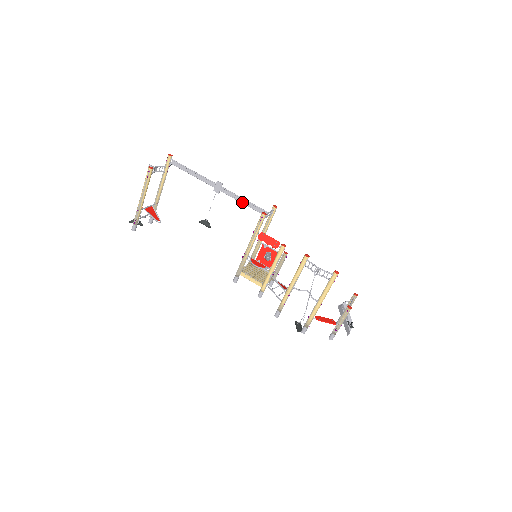
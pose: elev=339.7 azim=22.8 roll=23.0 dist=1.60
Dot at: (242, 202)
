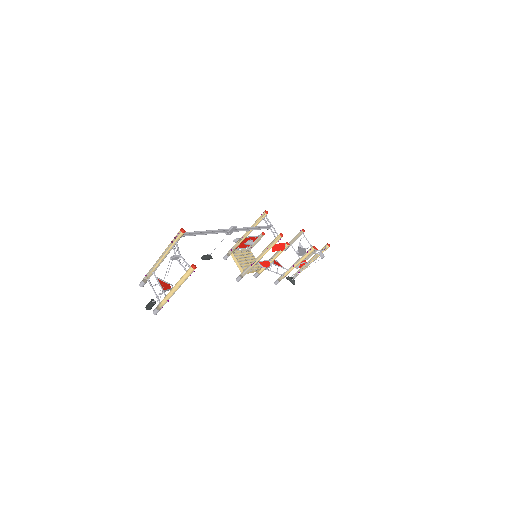
Dot at: occluded
